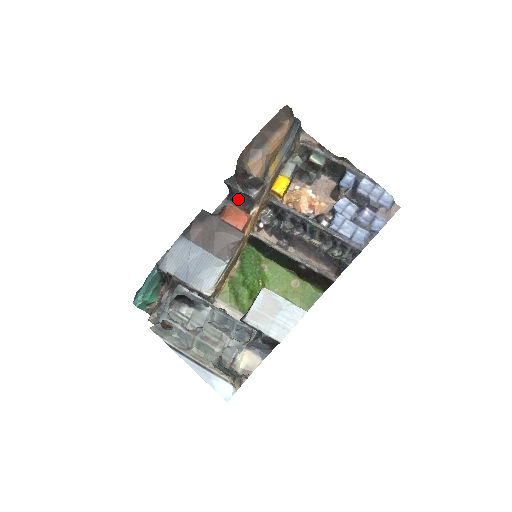
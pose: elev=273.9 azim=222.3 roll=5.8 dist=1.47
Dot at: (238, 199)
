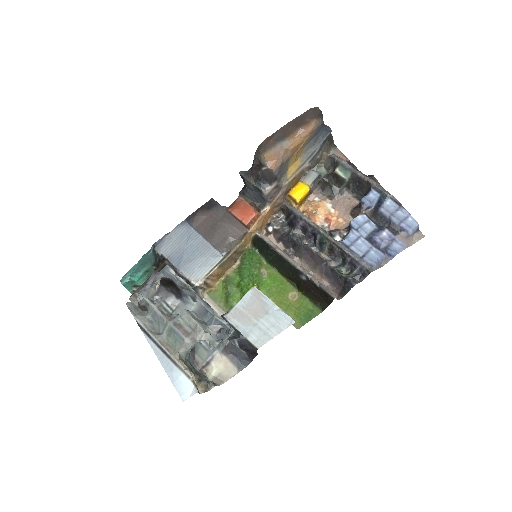
Dot at: (250, 193)
